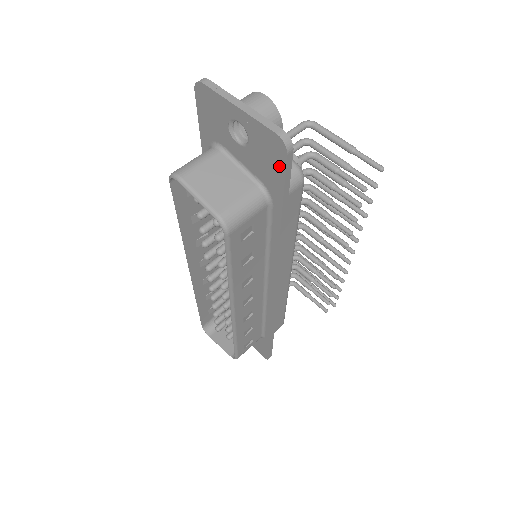
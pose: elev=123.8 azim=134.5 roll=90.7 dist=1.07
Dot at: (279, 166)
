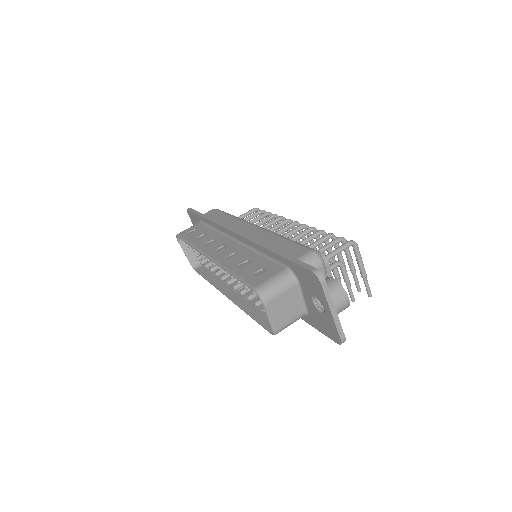
Dot at: (327, 334)
